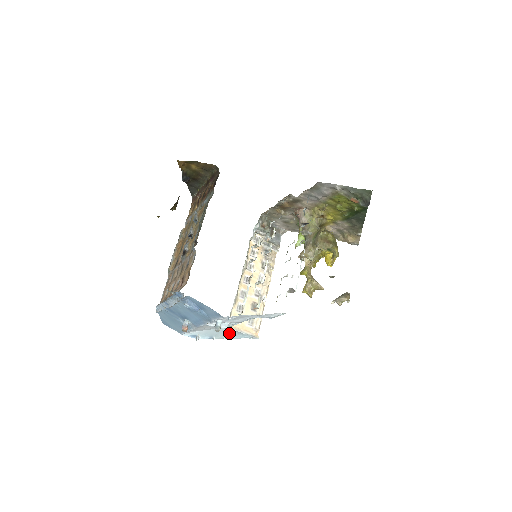
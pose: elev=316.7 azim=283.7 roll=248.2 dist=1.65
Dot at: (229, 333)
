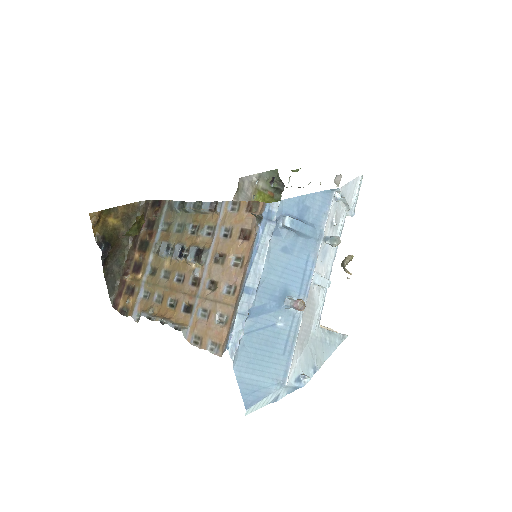
Dot at: (323, 343)
